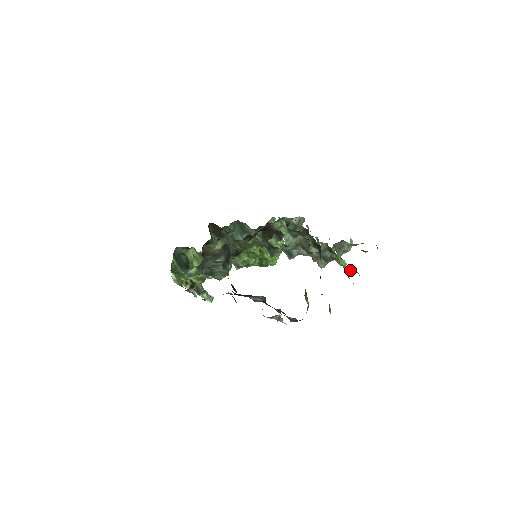
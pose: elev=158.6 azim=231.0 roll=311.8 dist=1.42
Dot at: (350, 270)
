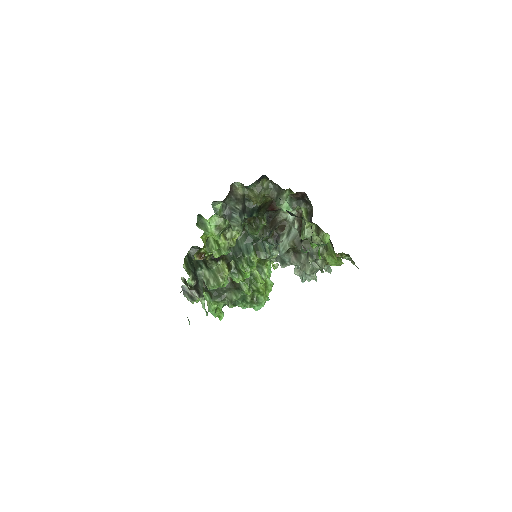
Dot at: (332, 259)
